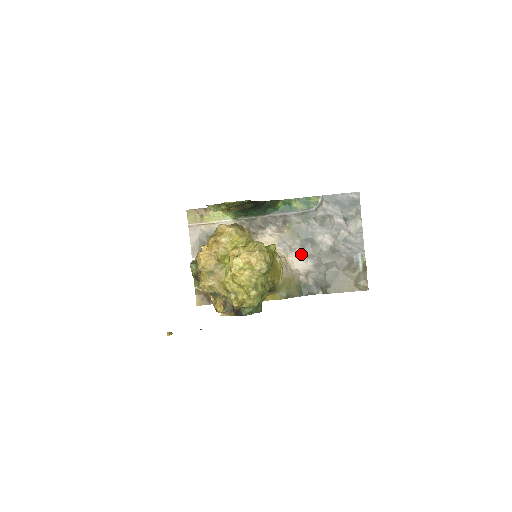
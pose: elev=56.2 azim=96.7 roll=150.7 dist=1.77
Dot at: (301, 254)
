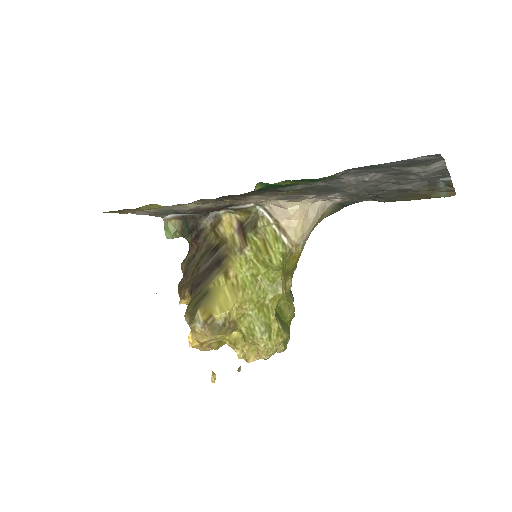
Dot at: (326, 195)
